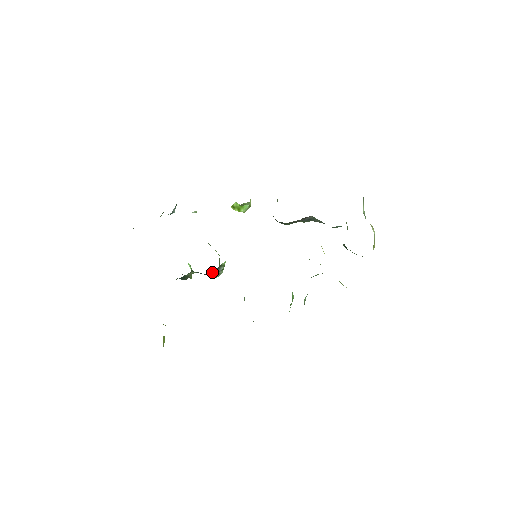
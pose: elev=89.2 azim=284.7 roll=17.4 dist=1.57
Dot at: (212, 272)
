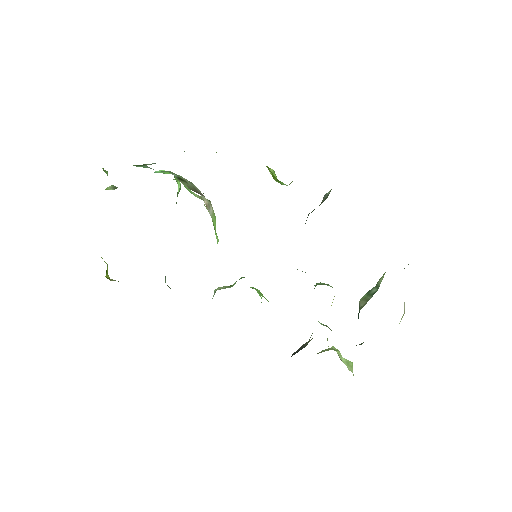
Dot at: occluded
